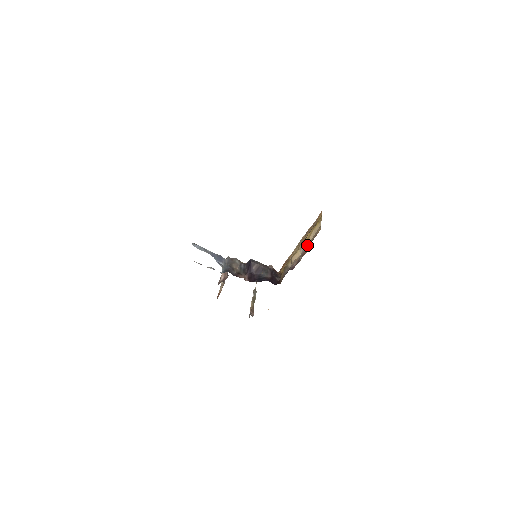
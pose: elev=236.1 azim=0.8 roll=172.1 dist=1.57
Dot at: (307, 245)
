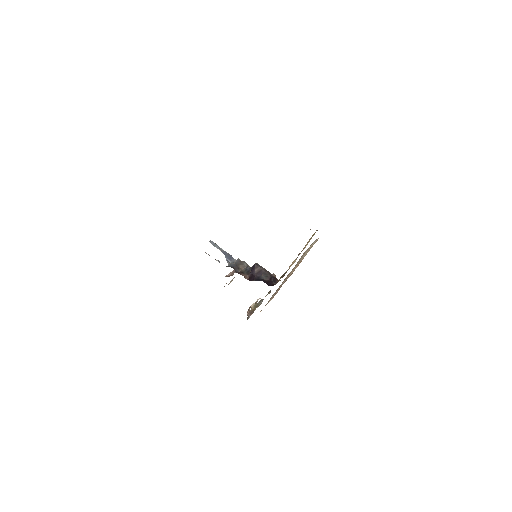
Dot at: occluded
